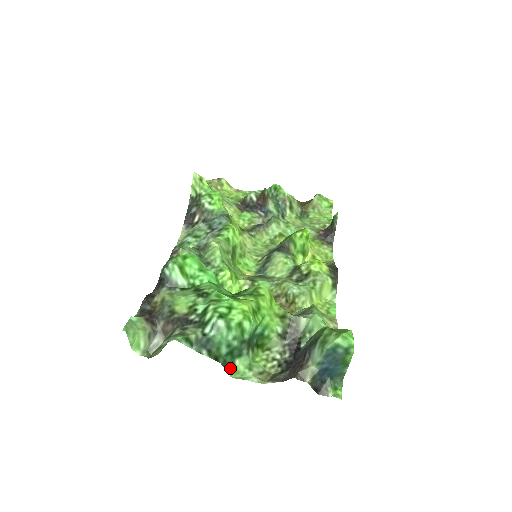
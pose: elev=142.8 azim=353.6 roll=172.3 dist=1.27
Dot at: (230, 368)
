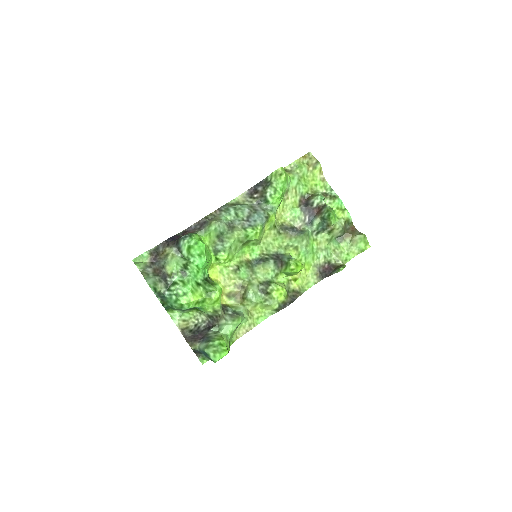
Dot at: (170, 309)
